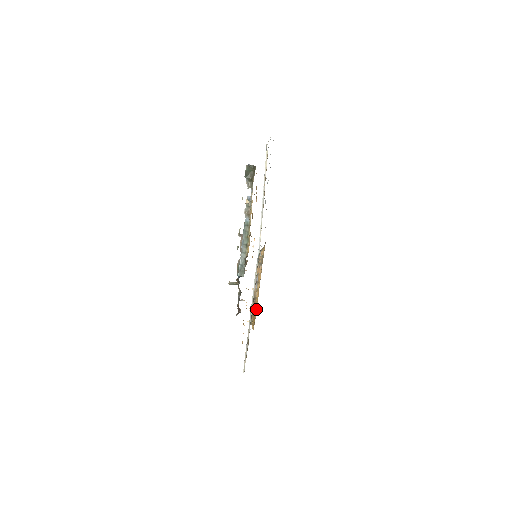
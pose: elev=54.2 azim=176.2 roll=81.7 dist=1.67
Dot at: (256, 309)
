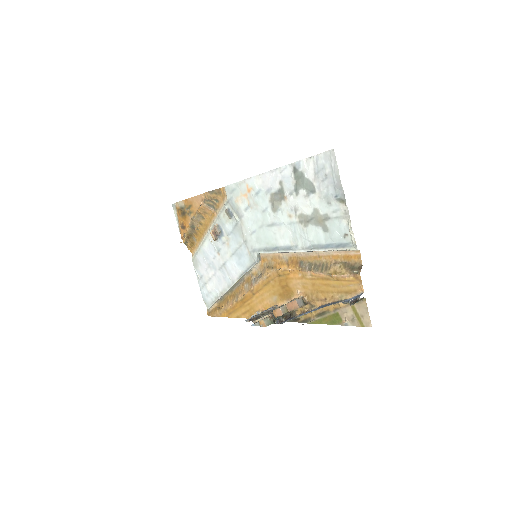
Dot at: (197, 238)
